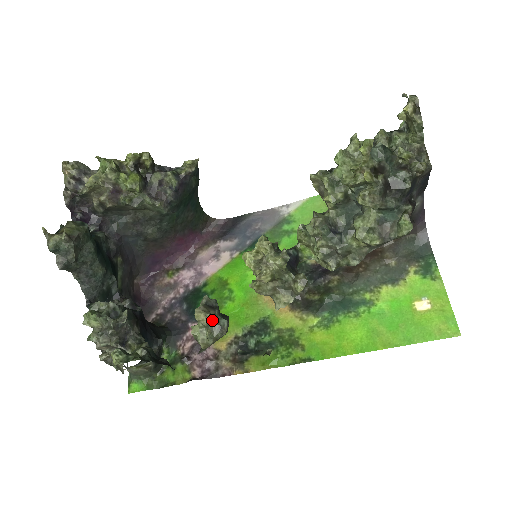
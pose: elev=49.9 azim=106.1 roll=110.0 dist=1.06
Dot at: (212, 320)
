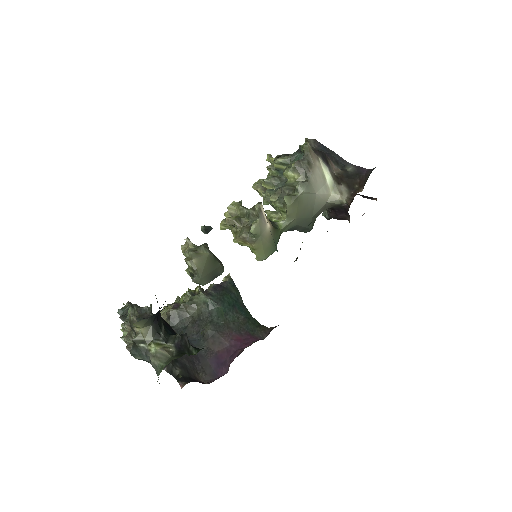
Dot at: occluded
